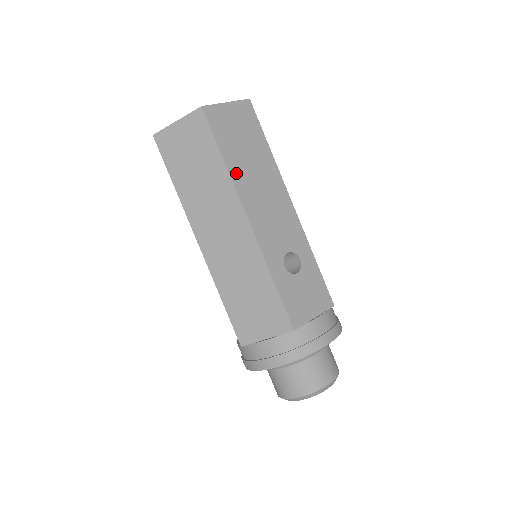
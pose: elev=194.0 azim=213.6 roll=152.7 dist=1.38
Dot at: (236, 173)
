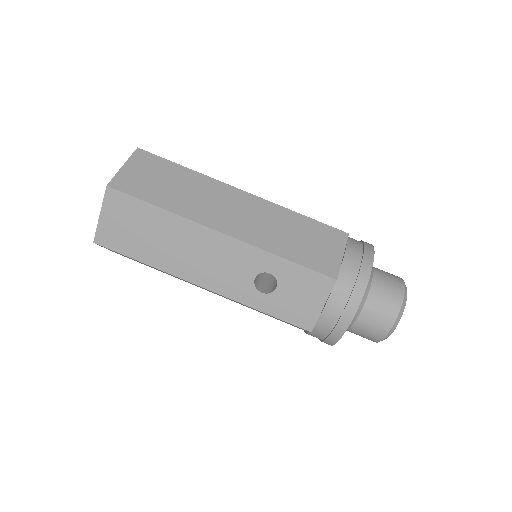
Dot at: (161, 263)
